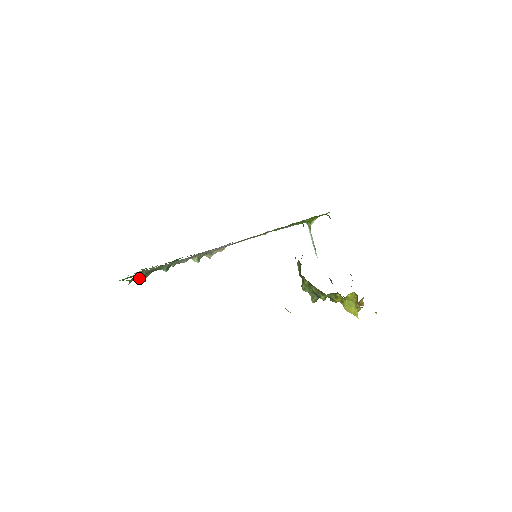
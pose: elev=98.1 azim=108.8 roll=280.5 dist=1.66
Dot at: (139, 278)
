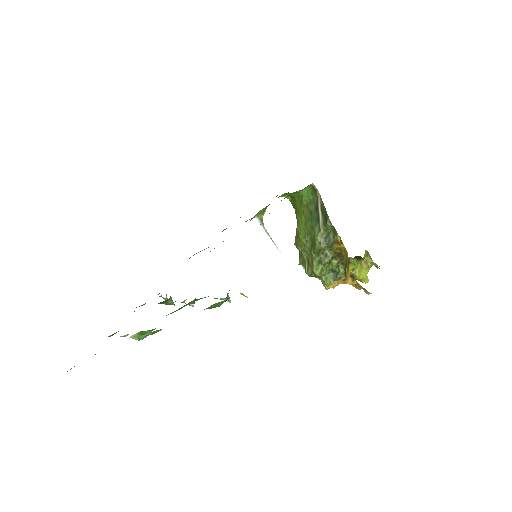
Dot at: occluded
